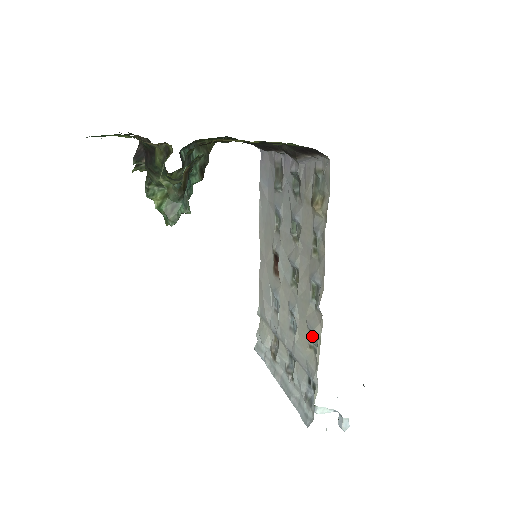
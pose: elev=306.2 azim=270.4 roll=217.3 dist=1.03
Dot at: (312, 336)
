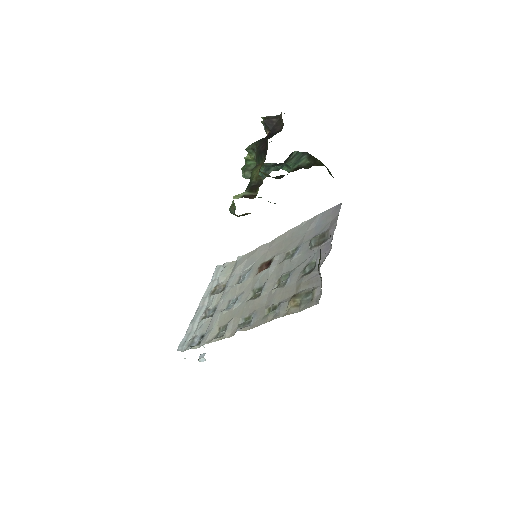
Dot at: (225, 328)
